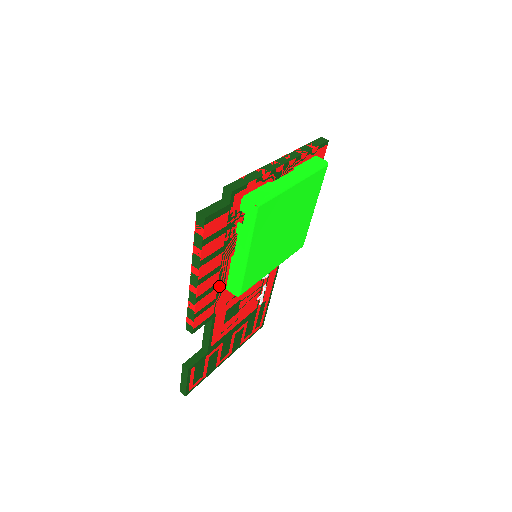
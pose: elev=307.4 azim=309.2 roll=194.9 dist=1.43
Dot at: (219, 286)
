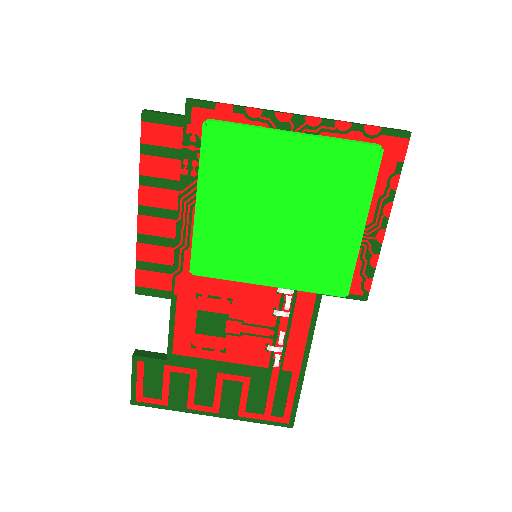
Dot at: (179, 249)
